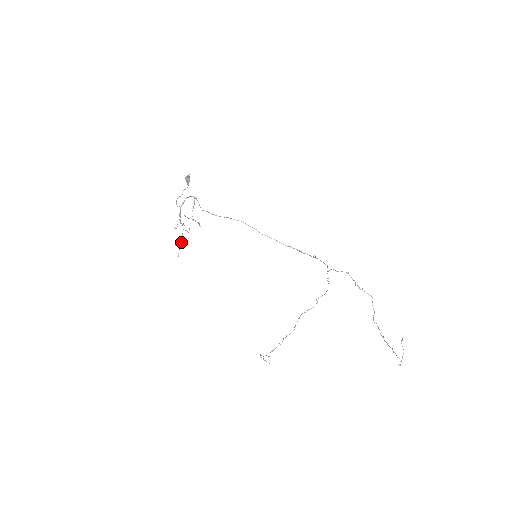
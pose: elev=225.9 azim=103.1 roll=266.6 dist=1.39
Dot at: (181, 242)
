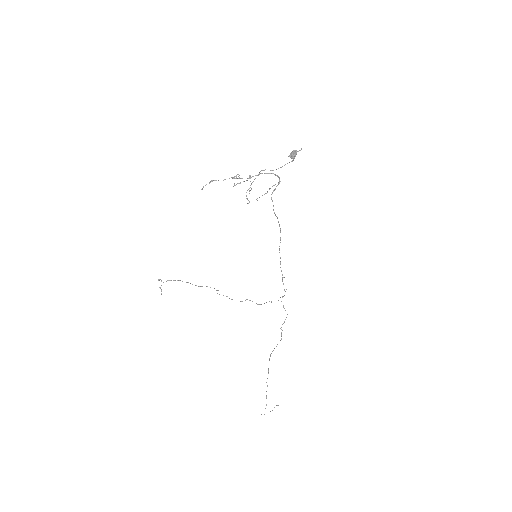
Dot at: occluded
